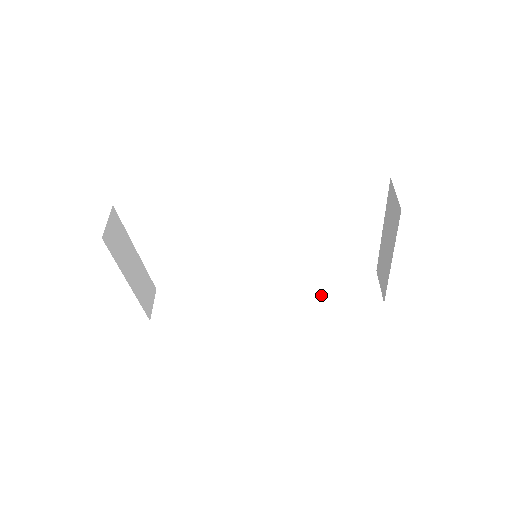
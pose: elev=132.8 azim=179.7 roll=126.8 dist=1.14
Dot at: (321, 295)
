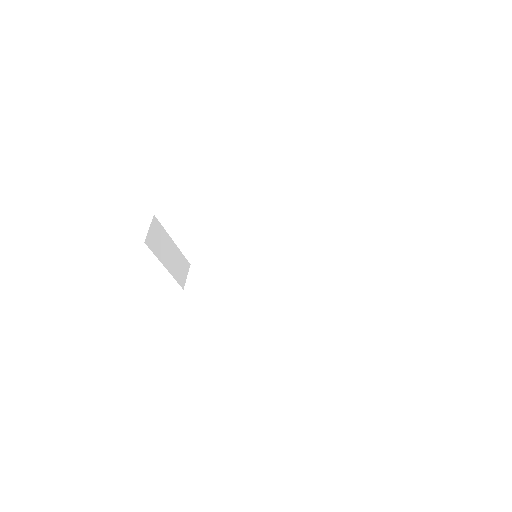
Dot at: (308, 284)
